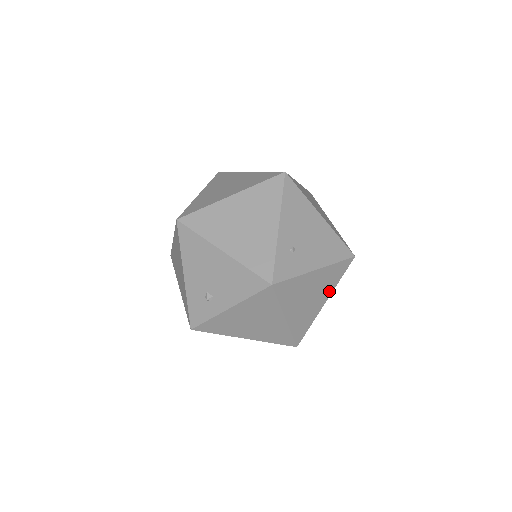
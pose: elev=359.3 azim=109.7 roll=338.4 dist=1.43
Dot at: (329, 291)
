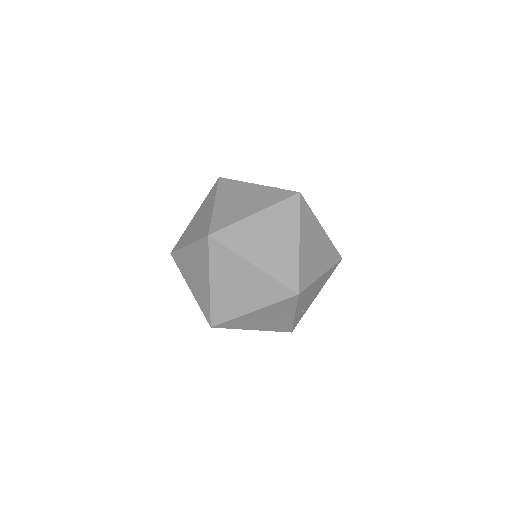
Dot at: occluded
